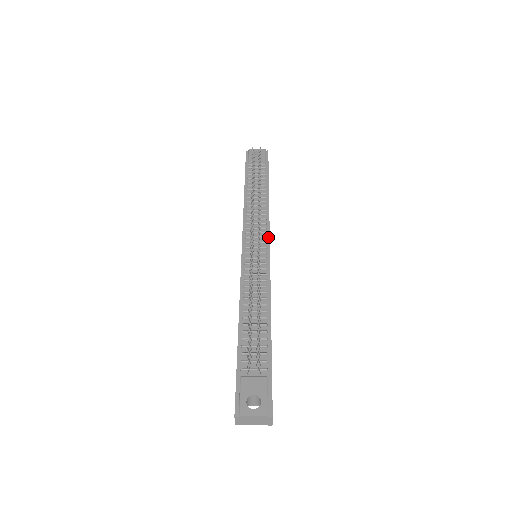
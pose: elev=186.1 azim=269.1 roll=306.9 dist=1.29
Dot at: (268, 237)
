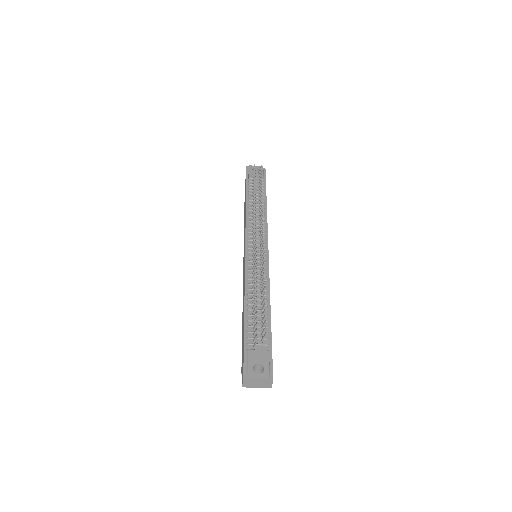
Dot at: (267, 241)
